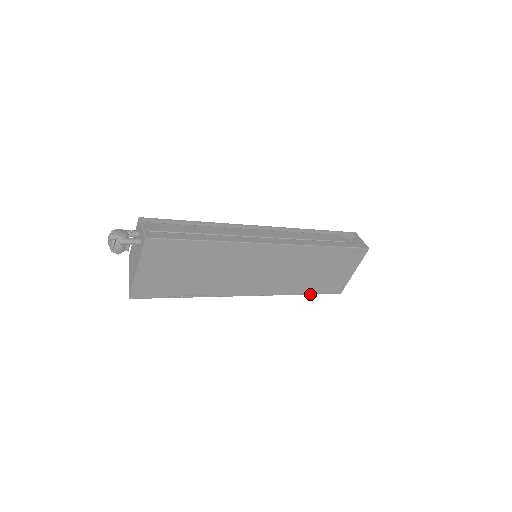
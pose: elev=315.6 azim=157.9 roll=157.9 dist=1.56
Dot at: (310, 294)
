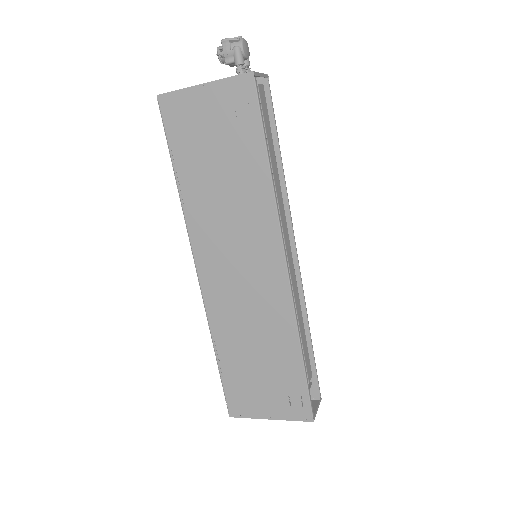
Dot at: (219, 367)
